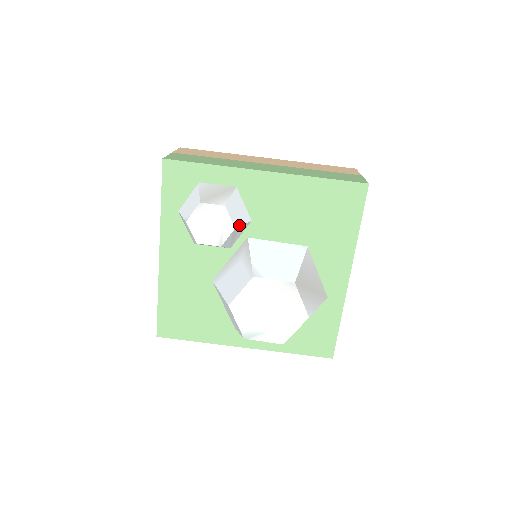
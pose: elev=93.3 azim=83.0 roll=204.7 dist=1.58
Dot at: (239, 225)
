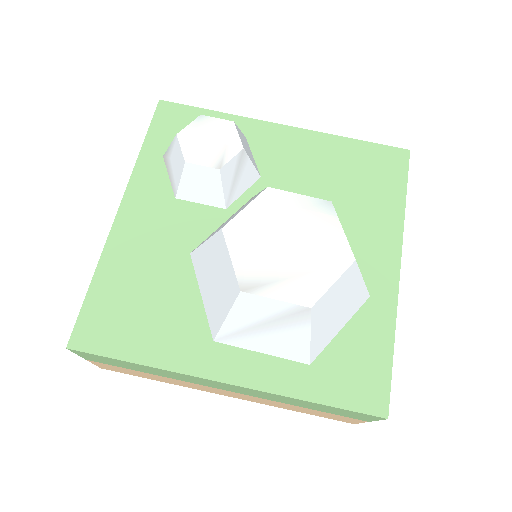
Dot at: (248, 155)
